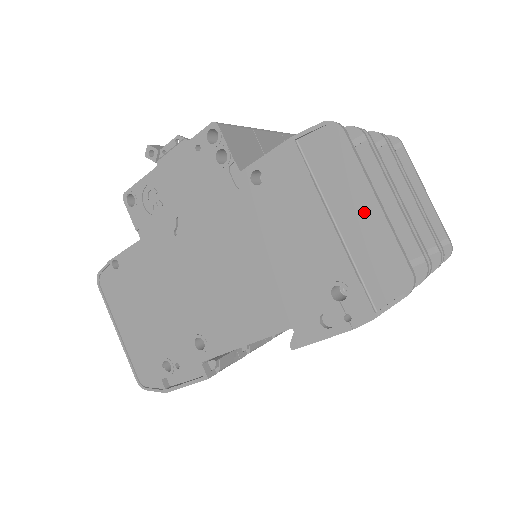
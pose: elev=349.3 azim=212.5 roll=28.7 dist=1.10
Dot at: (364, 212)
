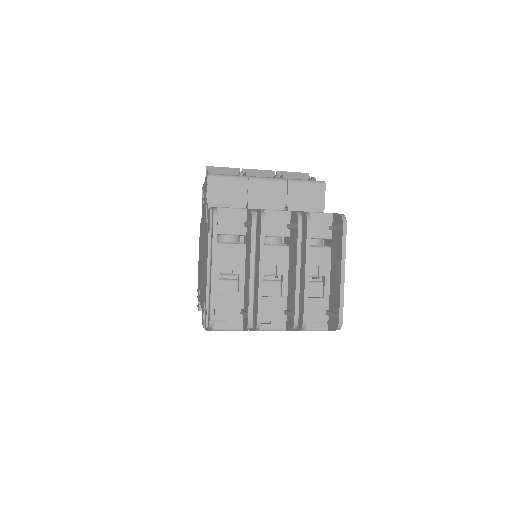
Dot at: occluded
